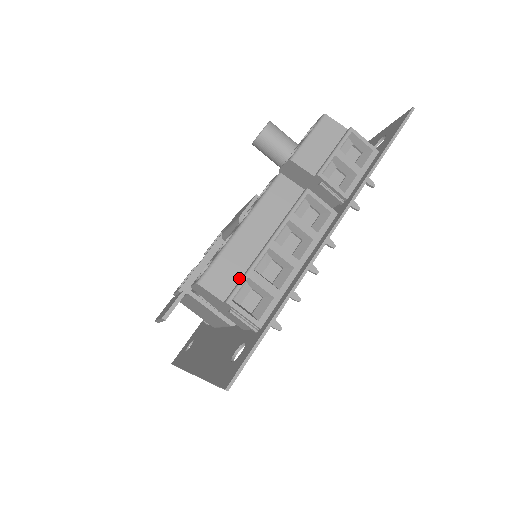
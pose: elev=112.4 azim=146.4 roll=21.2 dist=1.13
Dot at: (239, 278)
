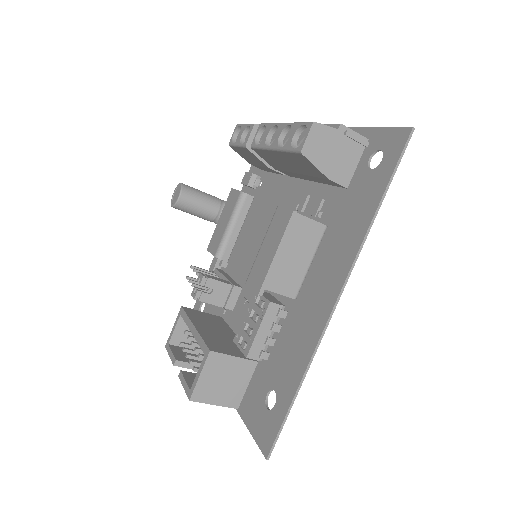
Dot at: occluded
